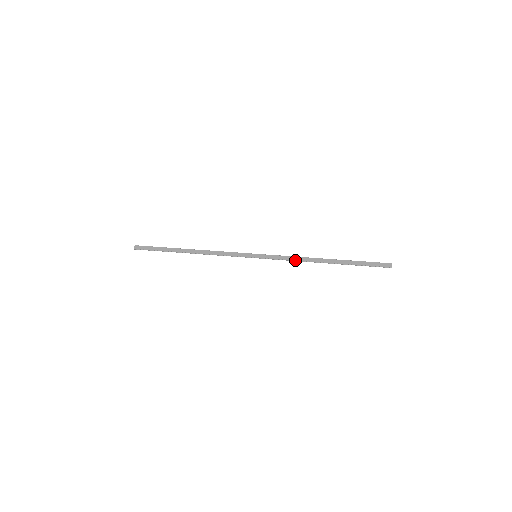
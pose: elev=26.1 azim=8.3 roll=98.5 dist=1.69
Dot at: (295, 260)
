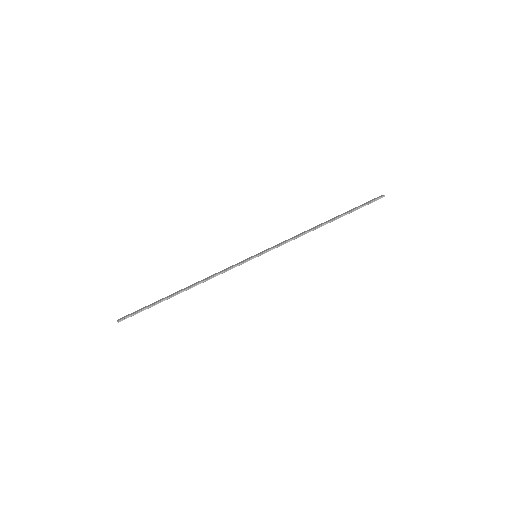
Dot at: (296, 237)
